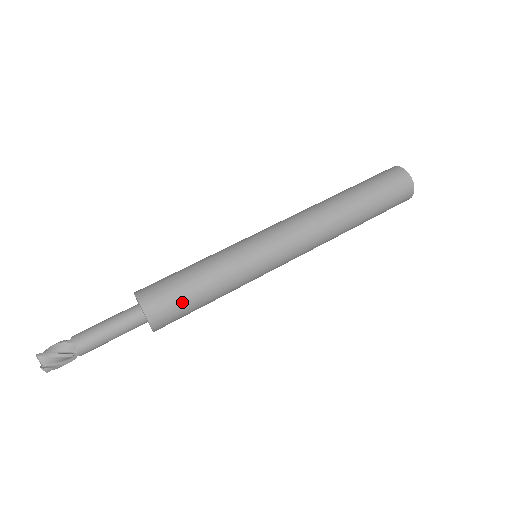
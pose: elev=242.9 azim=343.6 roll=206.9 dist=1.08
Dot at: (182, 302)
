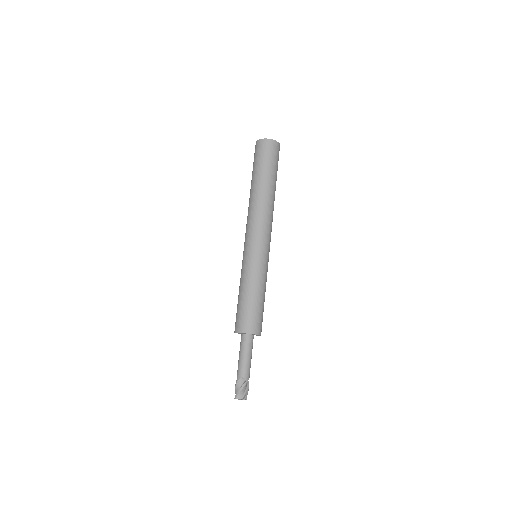
Dot at: occluded
